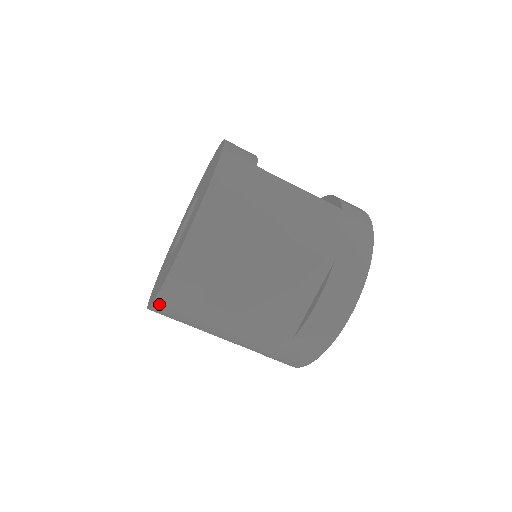
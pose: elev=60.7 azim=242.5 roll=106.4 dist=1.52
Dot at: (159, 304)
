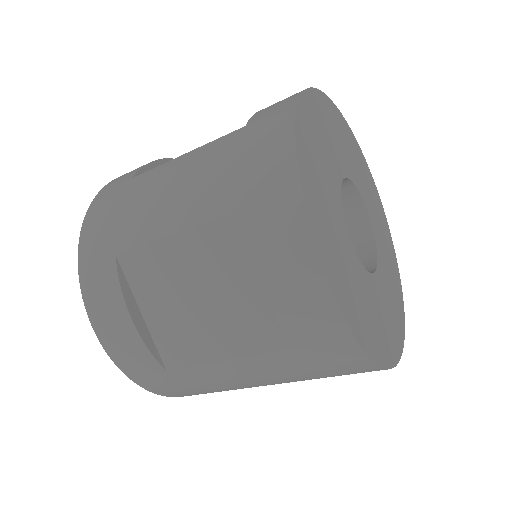
Dot at: occluded
